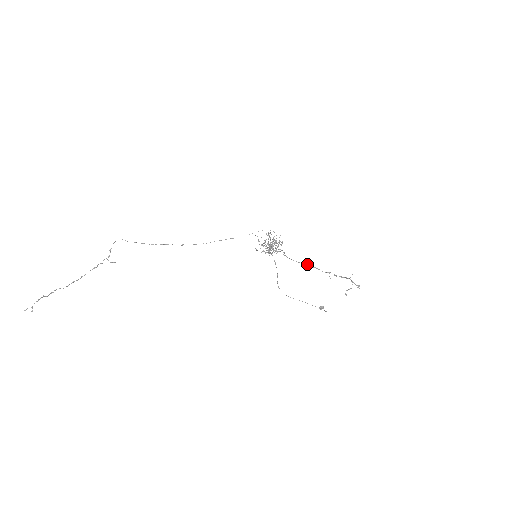
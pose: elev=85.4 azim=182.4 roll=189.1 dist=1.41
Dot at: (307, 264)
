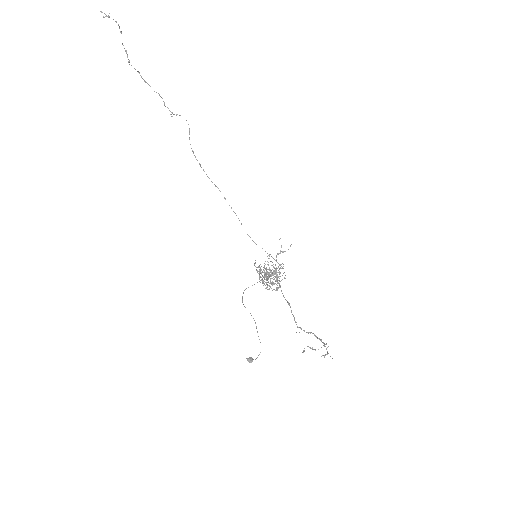
Dot at: occluded
